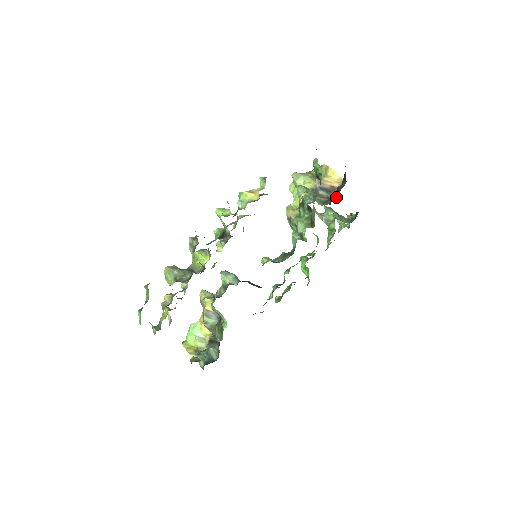
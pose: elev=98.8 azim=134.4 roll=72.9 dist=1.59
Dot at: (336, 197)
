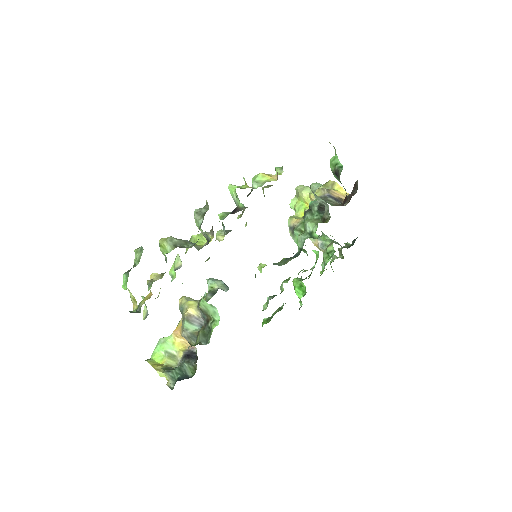
Dot at: (345, 205)
